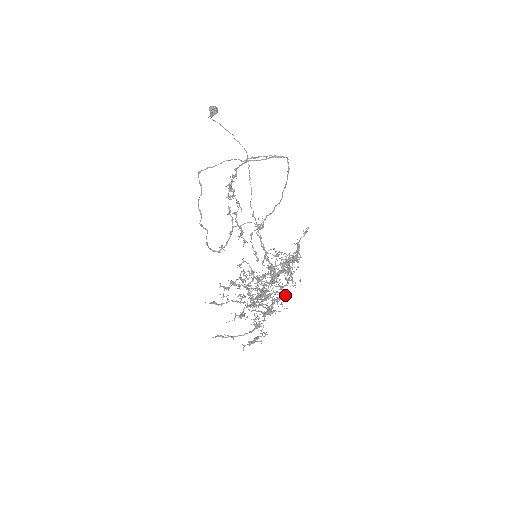
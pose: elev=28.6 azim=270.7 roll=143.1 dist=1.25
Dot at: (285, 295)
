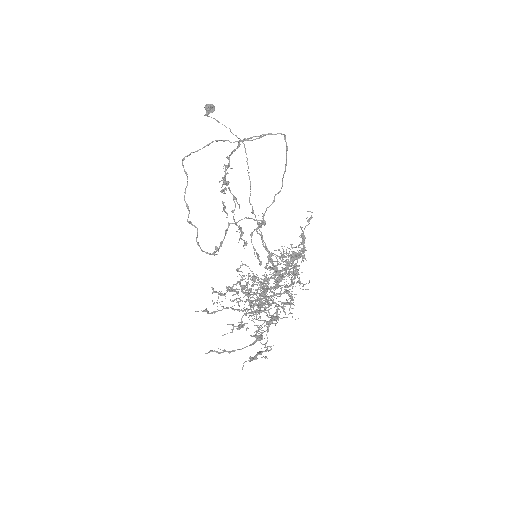
Dot at: (291, 299)
